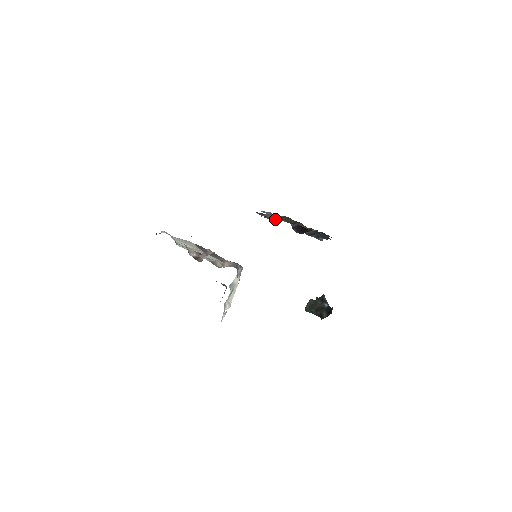
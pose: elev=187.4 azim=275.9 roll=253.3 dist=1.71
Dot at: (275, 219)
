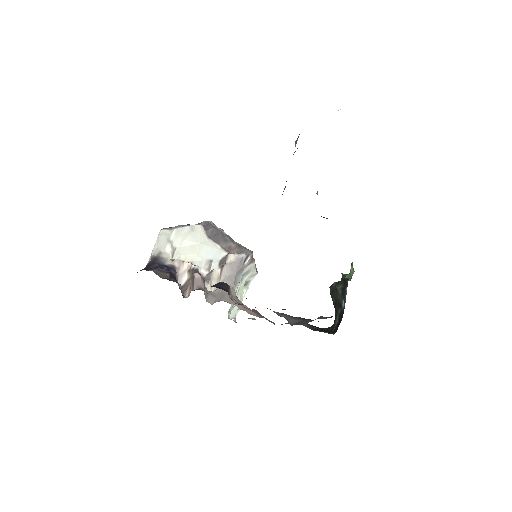
Dot at: occluded
